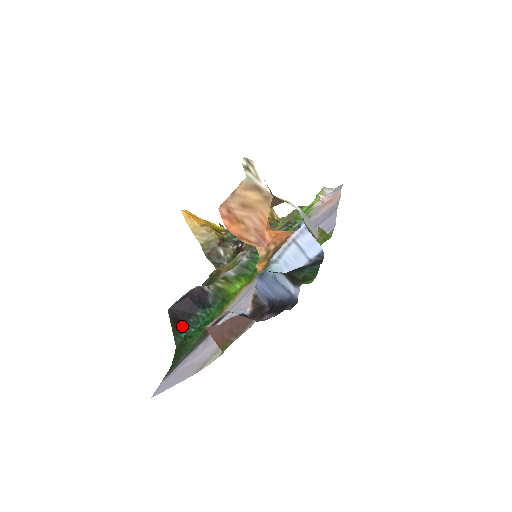
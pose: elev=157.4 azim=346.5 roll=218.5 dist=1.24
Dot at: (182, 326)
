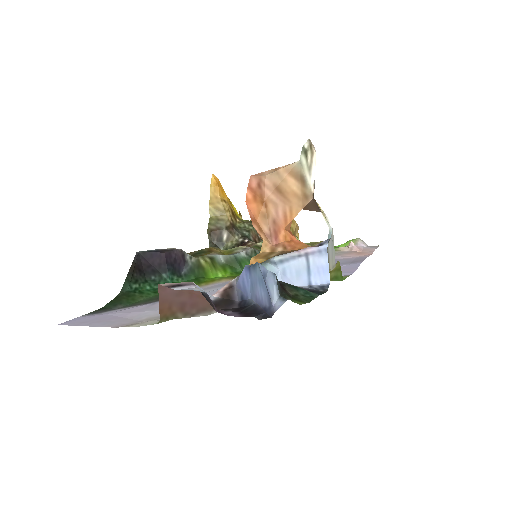
Dot at: (140, 277)
